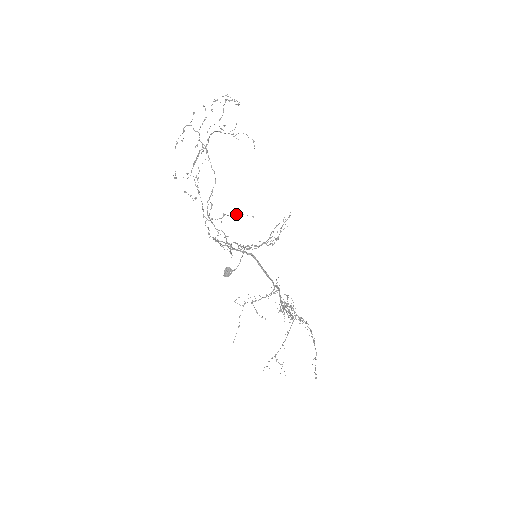
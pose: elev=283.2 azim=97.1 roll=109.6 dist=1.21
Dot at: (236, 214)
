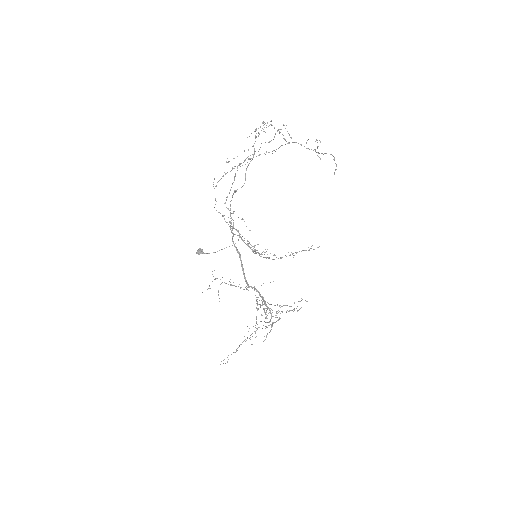
Dot at: (241, 219)
